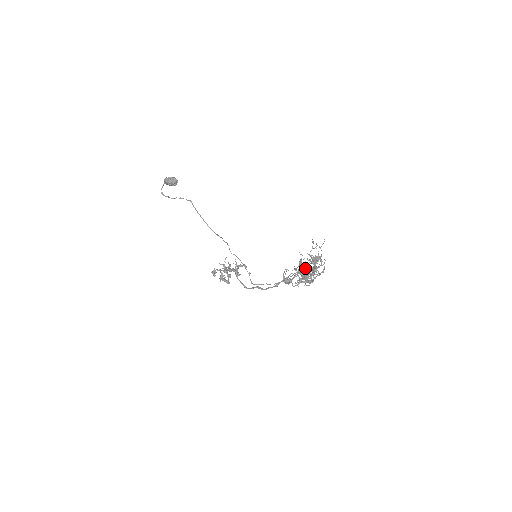
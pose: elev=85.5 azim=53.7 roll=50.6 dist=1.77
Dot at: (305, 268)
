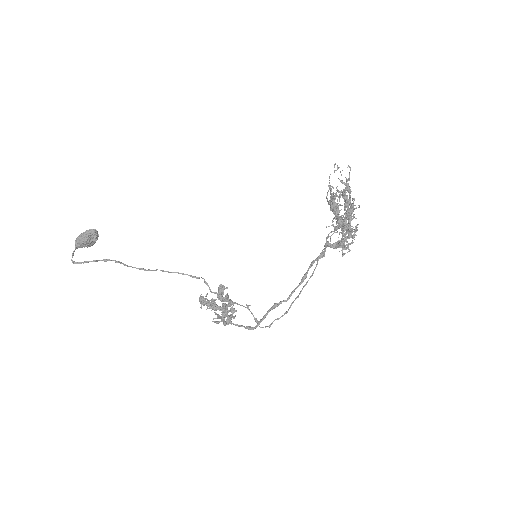
Dot at: (345, 197)
